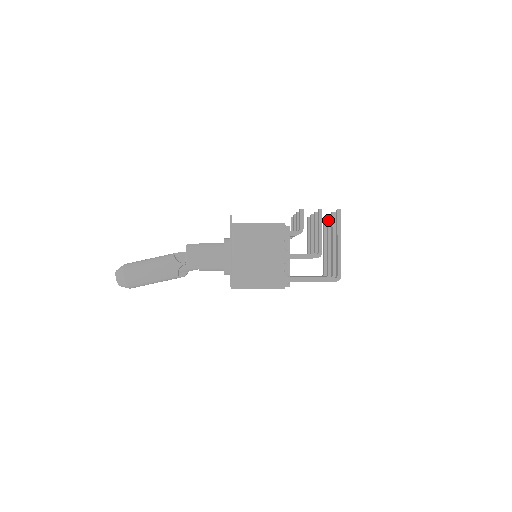
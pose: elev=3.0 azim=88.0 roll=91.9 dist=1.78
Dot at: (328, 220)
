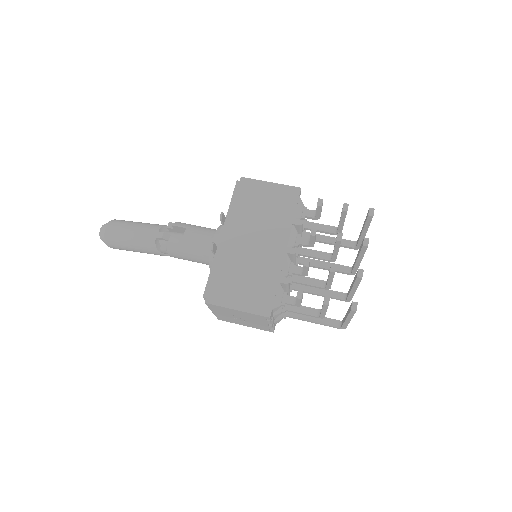
Dot at: (361, 248)
